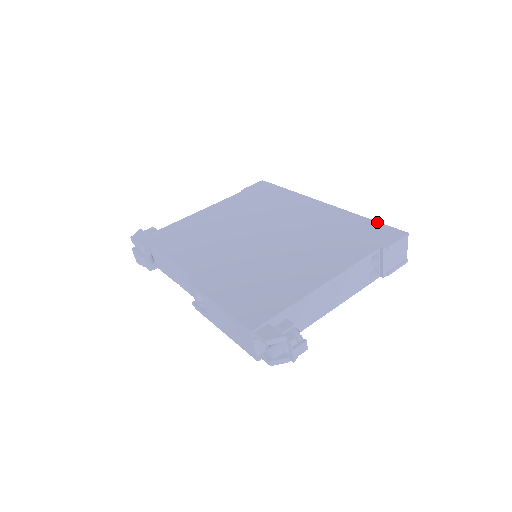
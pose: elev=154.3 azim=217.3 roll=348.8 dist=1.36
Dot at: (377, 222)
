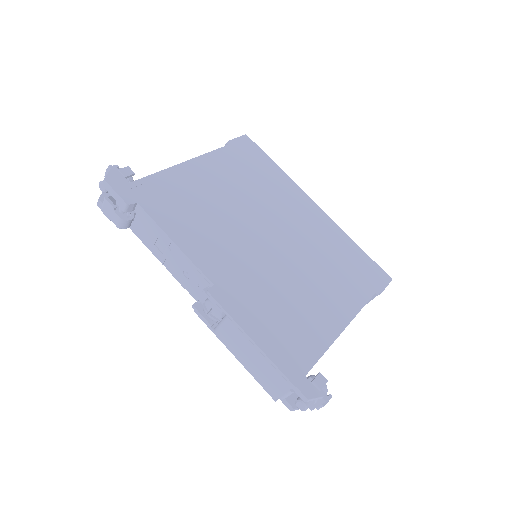
Dot at: (367, 255)
